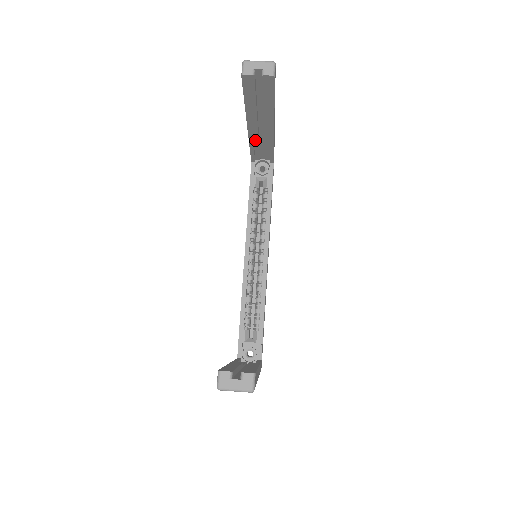
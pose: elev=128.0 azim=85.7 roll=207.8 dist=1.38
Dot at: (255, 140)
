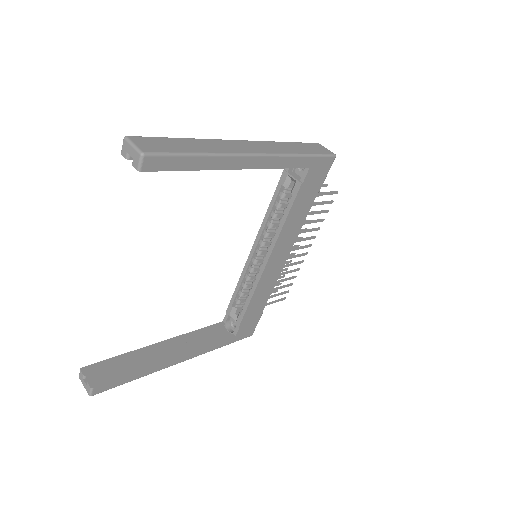
Dot at: occluded
